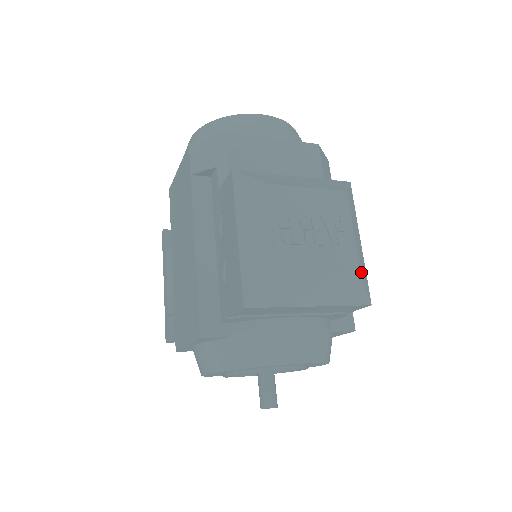
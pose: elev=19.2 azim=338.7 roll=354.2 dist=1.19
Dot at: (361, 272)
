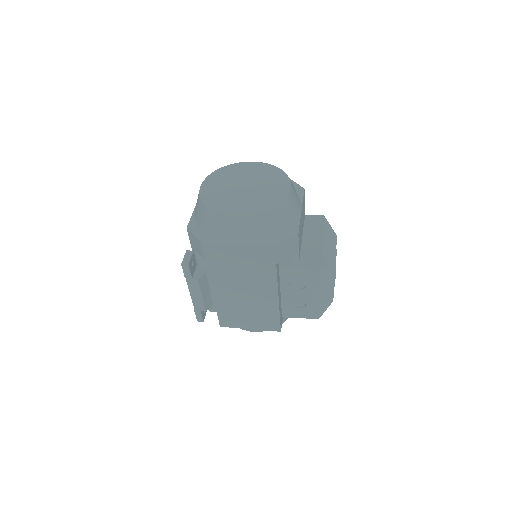
Dot at: occluded
